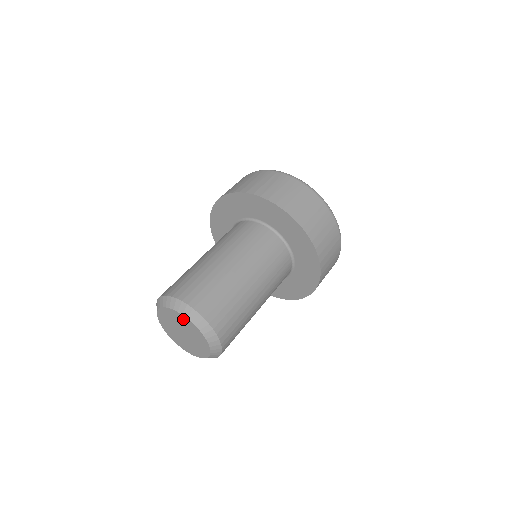
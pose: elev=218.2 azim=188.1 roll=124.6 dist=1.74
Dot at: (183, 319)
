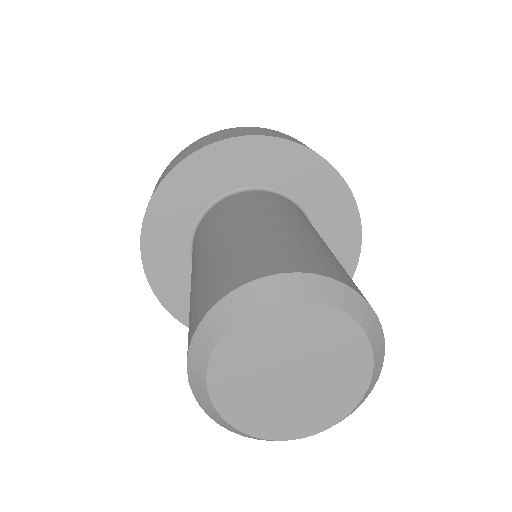
Dot at: (340, 329)
